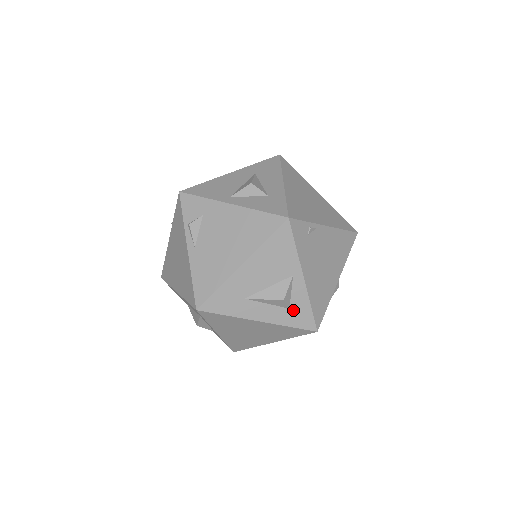
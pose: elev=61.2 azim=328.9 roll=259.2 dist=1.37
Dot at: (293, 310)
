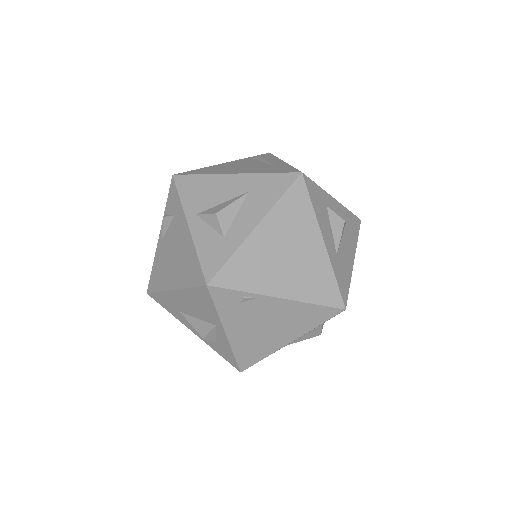
Dot at: (219, 346)
